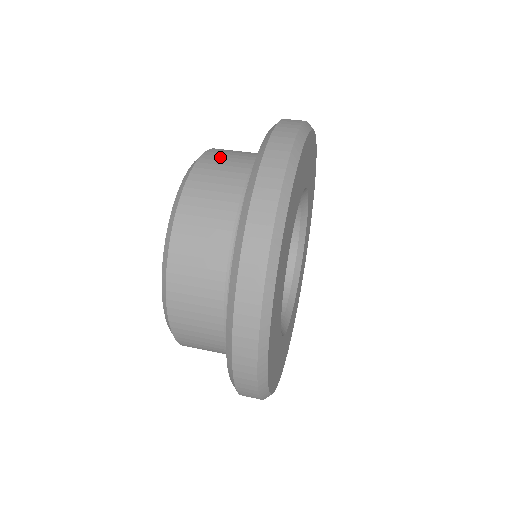
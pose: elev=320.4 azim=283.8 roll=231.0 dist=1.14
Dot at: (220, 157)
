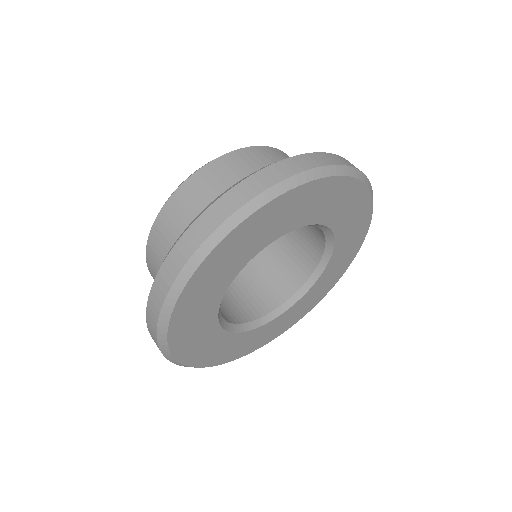
Dot at: (263, 156)
